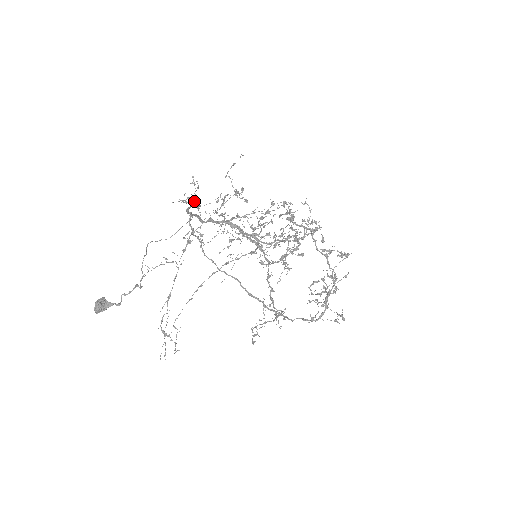
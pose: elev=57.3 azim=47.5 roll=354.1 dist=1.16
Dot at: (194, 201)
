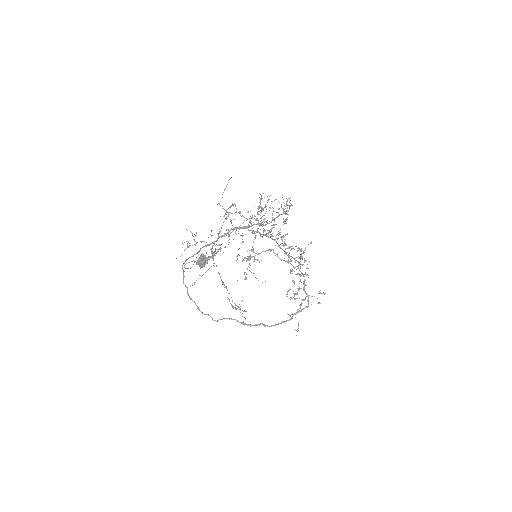
Dot at: occluded
